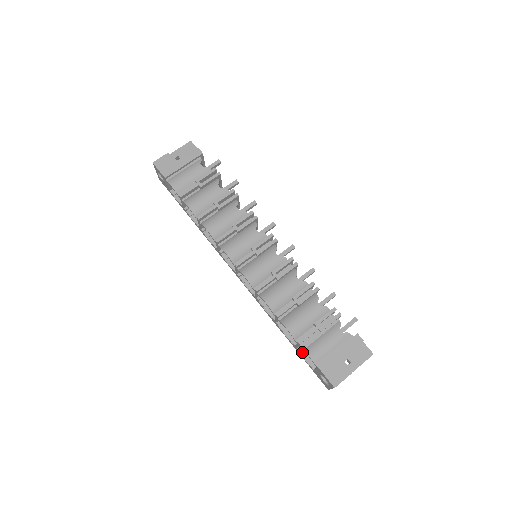
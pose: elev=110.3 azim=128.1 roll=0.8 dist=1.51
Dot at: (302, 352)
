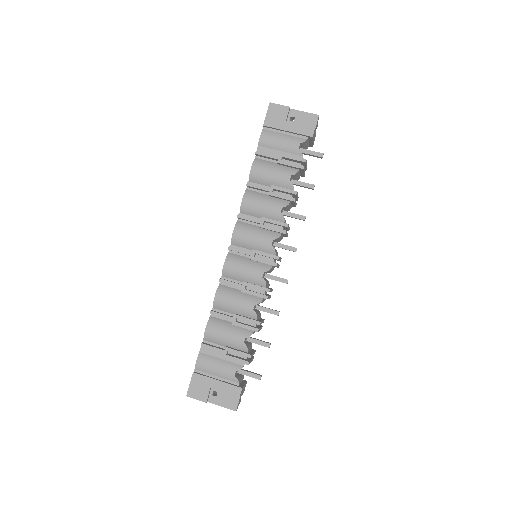
Dot at: occluded
